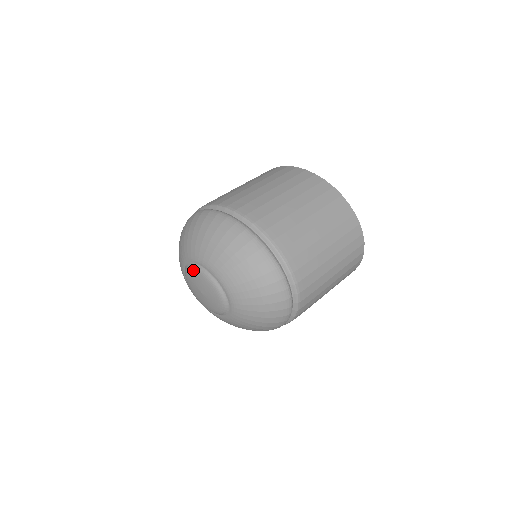
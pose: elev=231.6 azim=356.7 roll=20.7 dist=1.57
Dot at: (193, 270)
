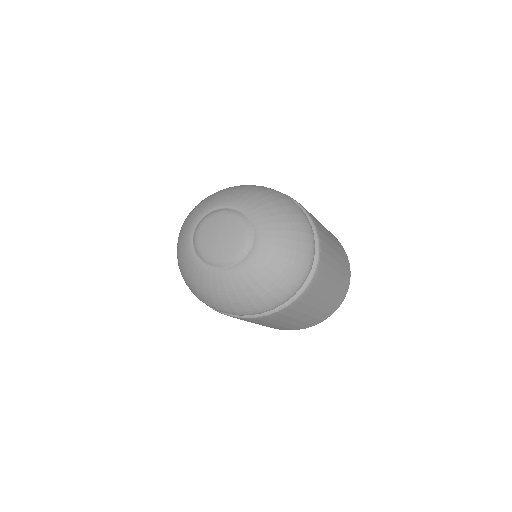
Dot at: (218, 213)
